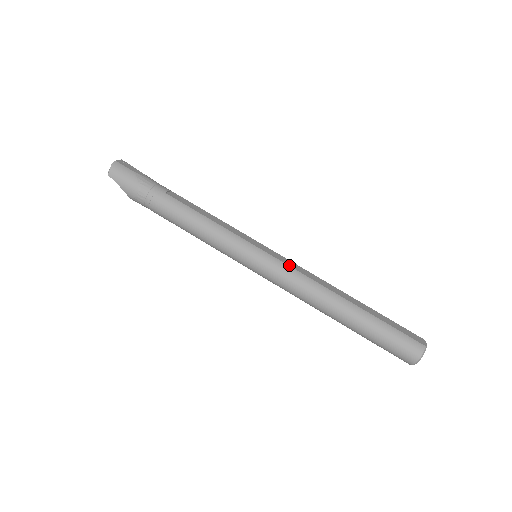
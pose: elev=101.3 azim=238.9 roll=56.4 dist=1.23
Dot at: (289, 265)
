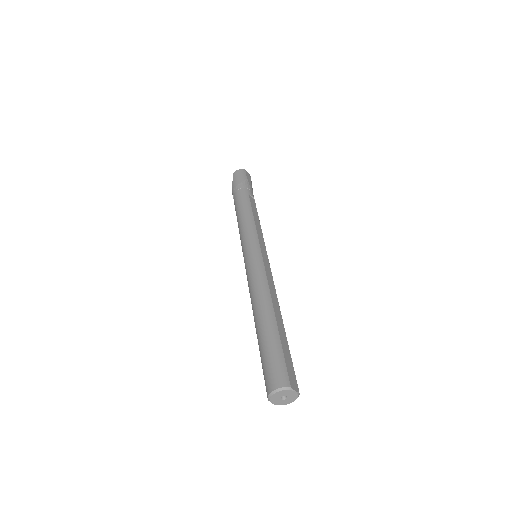
Dot at: (265, 268)
